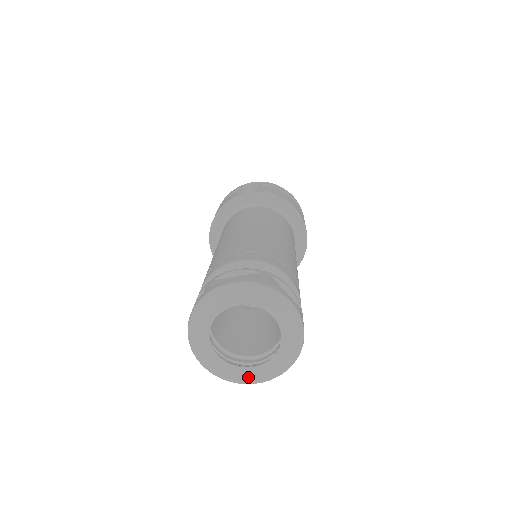
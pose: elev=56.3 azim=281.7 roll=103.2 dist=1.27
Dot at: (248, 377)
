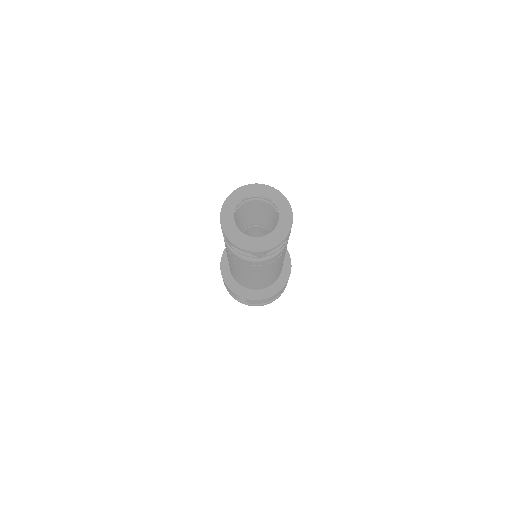
Dot at: (240, 240)
